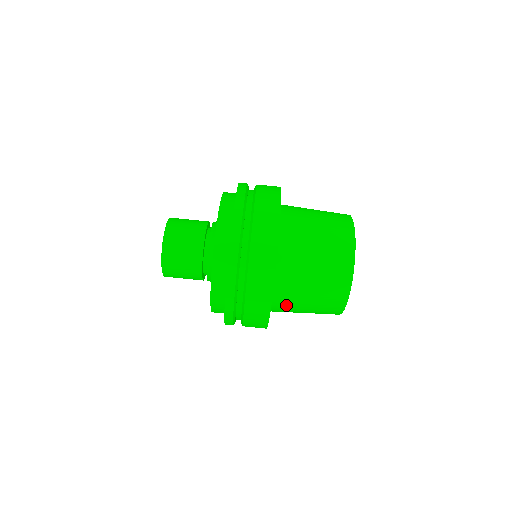
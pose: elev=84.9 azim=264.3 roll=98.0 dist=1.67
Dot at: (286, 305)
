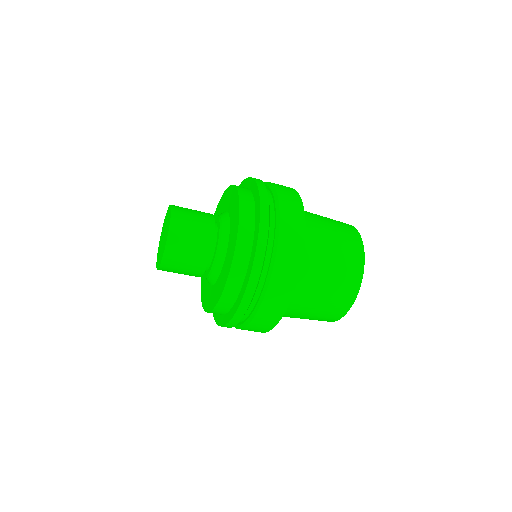
Dot at: occluded
